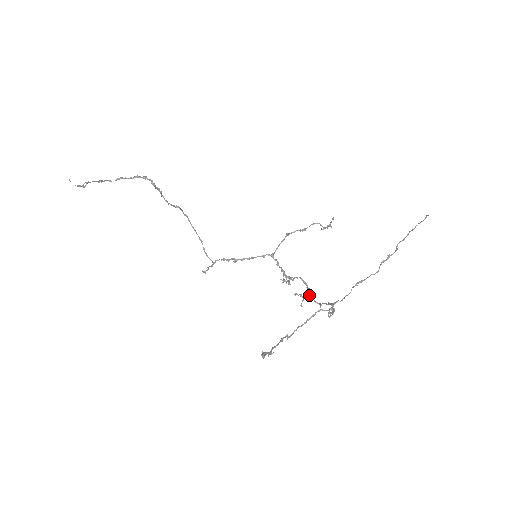
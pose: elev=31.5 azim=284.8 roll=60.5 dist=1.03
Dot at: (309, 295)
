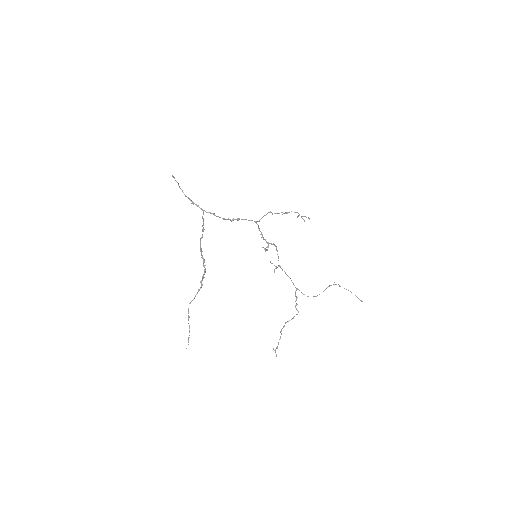
Dot at: occluded
